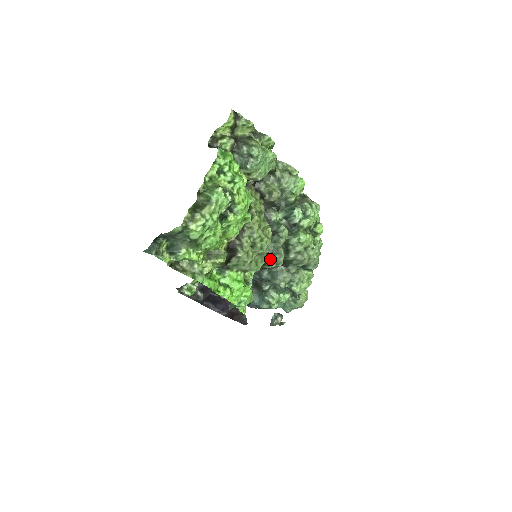
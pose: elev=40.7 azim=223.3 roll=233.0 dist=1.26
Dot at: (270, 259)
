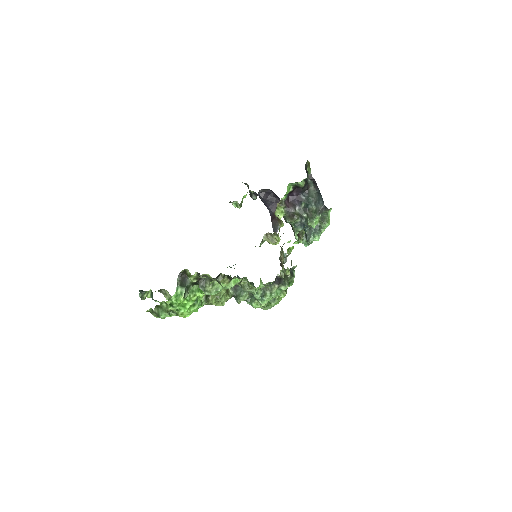
Dot at: (234, 297)
